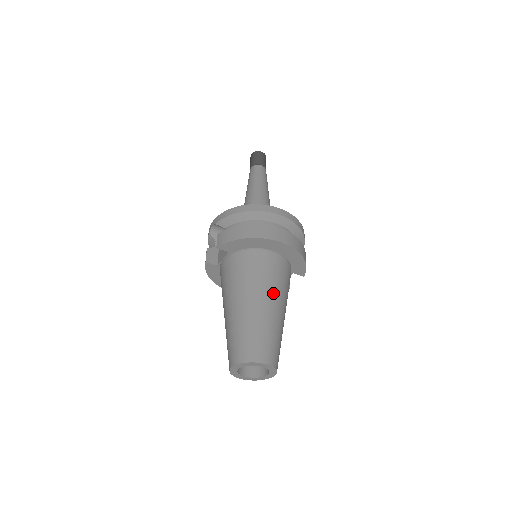
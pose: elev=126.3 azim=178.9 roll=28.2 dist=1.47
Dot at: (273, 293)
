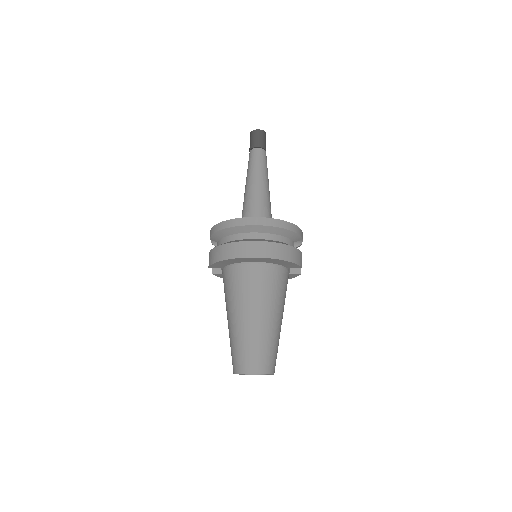
Dot at: (256, 305)
